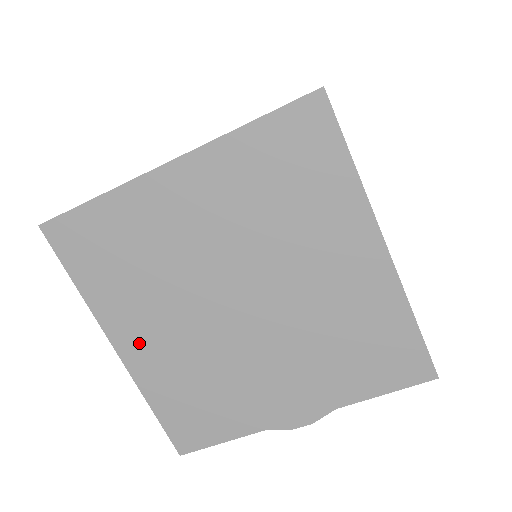
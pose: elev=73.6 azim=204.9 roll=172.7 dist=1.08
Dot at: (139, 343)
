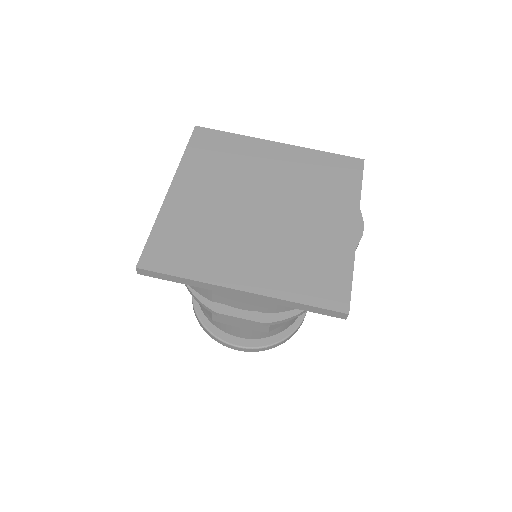
Dot at: (247, 273)
